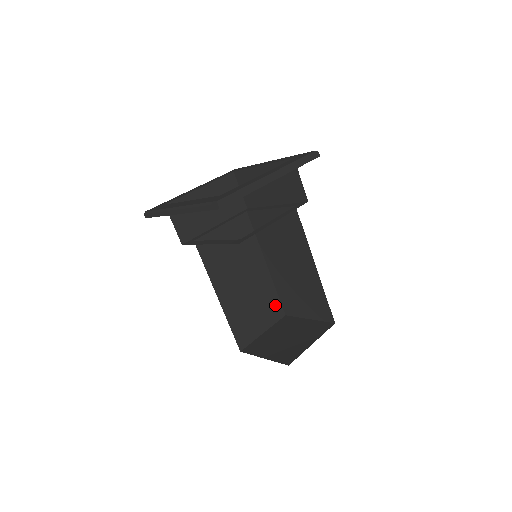
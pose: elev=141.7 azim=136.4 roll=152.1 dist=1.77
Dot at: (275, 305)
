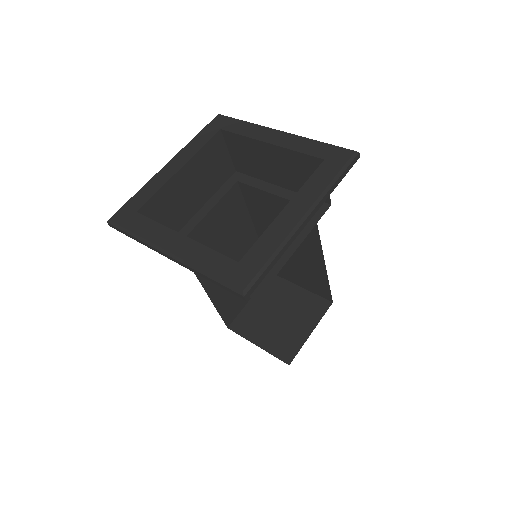
Dot at: occluded
